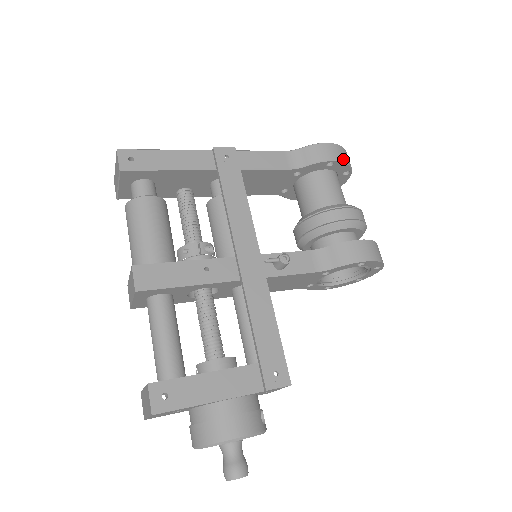
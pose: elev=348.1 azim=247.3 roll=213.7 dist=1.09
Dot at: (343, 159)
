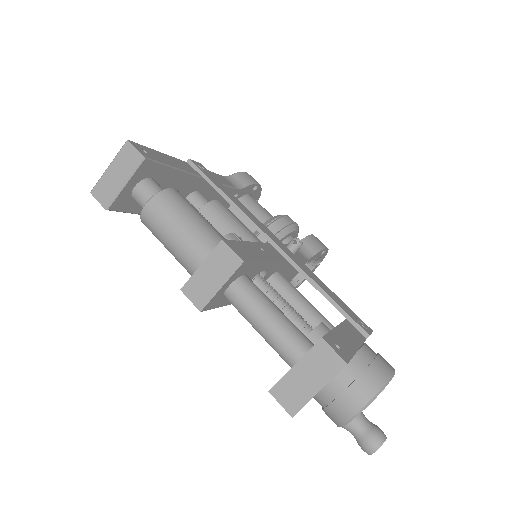
Dot at: (260, 185)
